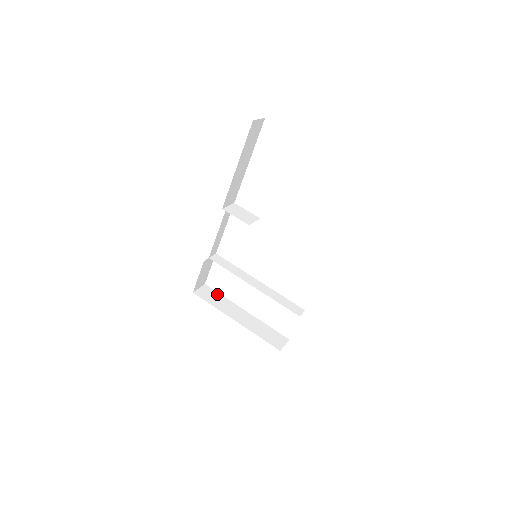
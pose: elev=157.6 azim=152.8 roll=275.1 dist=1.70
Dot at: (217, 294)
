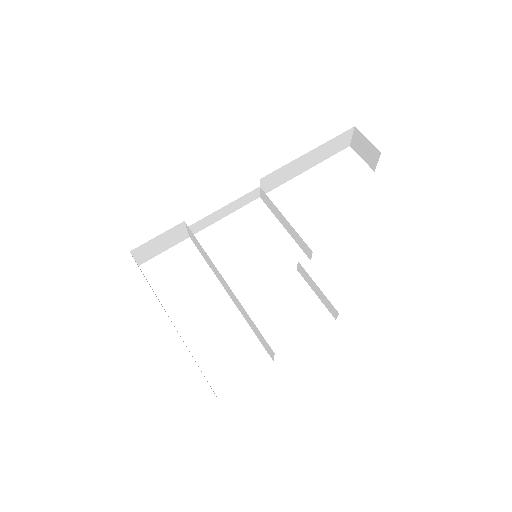
Dot at: occluded
